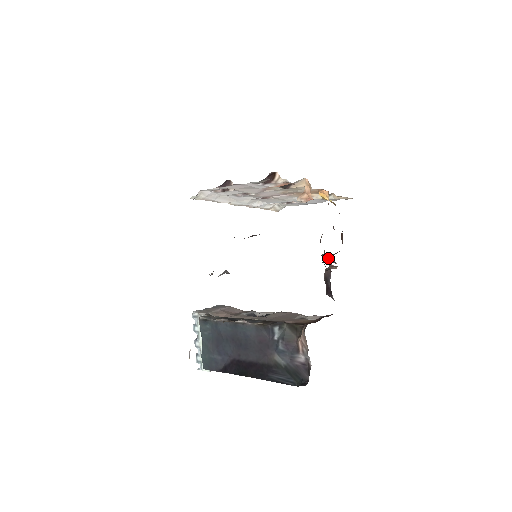
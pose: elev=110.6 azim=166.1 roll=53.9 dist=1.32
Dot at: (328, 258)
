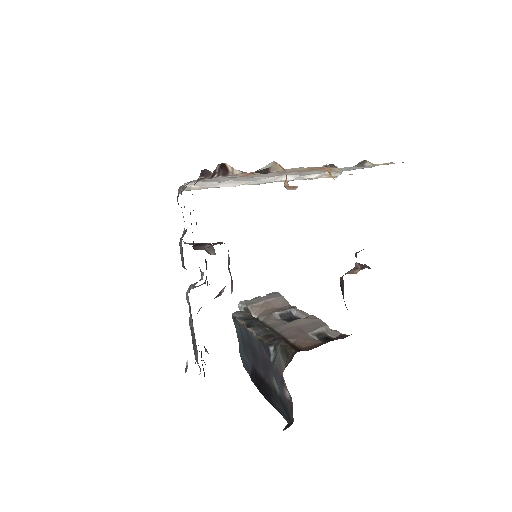
Dot at: (355, 255)
